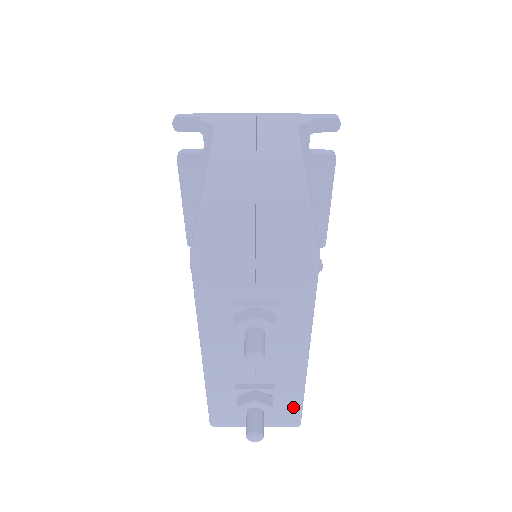
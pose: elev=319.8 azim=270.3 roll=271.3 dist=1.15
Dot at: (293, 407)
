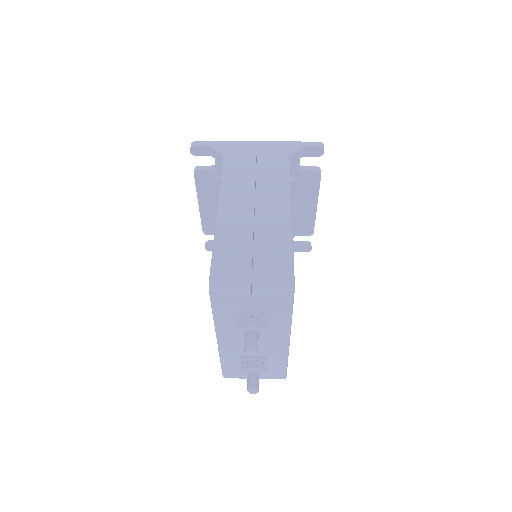
Dot at: (280, 368)
